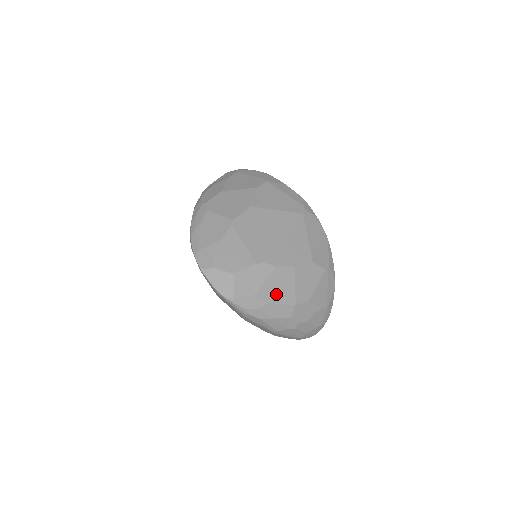
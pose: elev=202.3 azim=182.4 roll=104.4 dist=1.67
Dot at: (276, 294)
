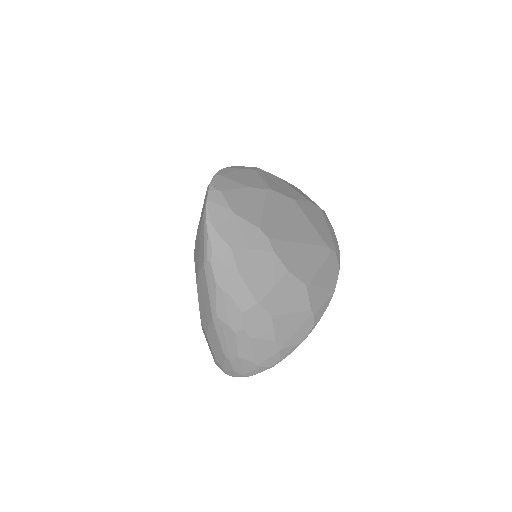
Dot at: (251, 273)
